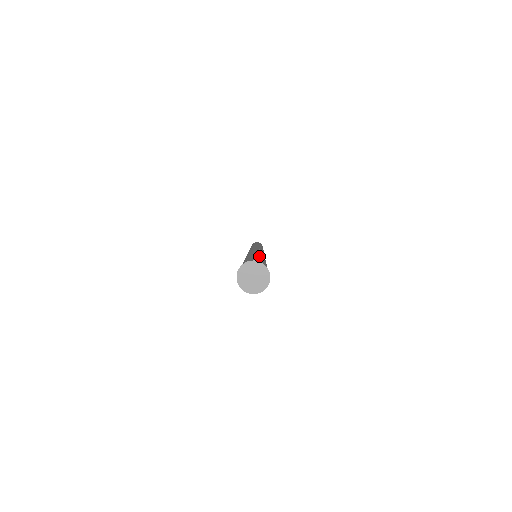
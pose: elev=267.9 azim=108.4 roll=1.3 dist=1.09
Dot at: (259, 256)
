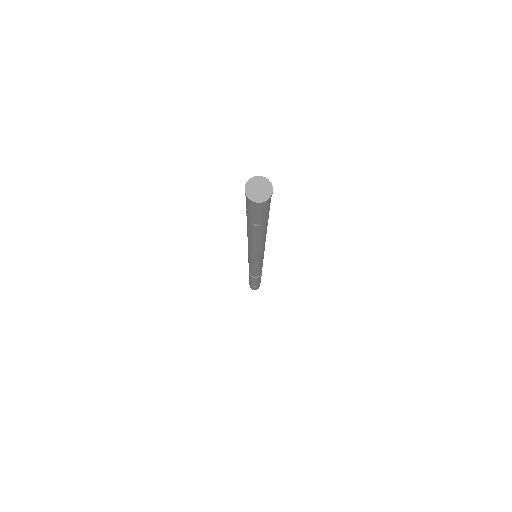
Dot at: occluded
